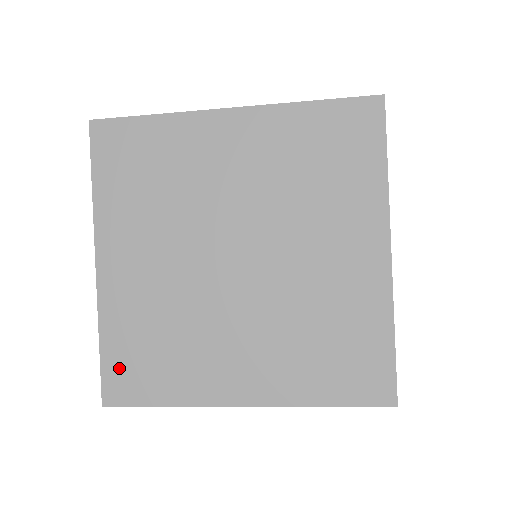
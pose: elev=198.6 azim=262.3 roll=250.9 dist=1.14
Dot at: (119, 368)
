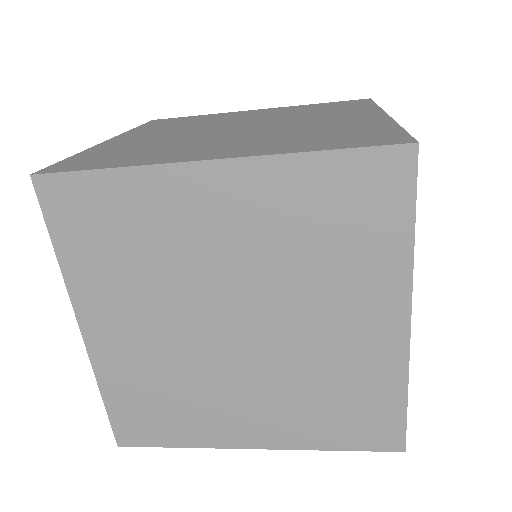
Dot at: (127, 418)
